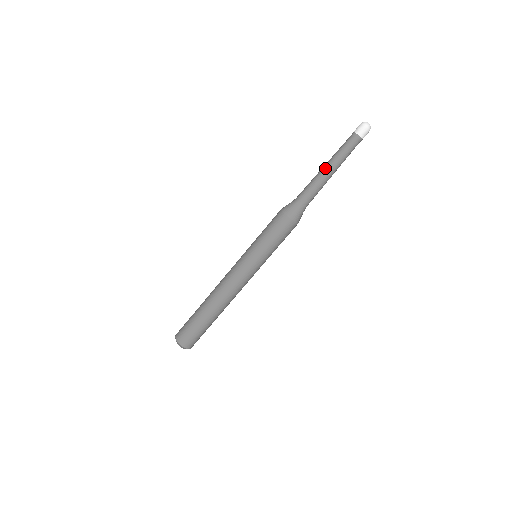
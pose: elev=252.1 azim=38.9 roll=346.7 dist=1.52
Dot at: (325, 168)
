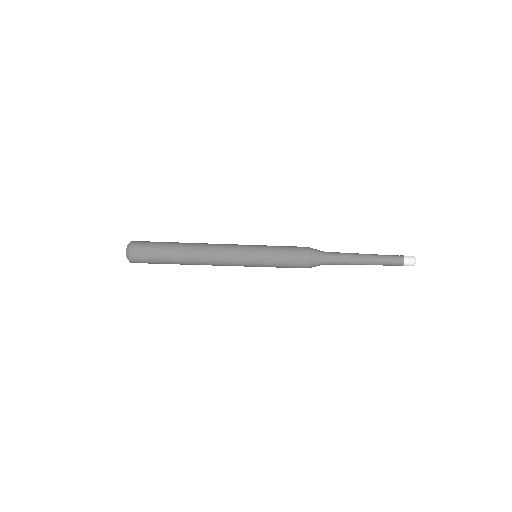
Dot at: (364, 258)
